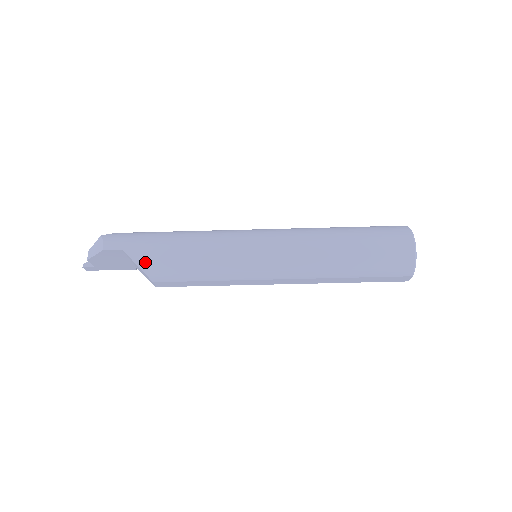
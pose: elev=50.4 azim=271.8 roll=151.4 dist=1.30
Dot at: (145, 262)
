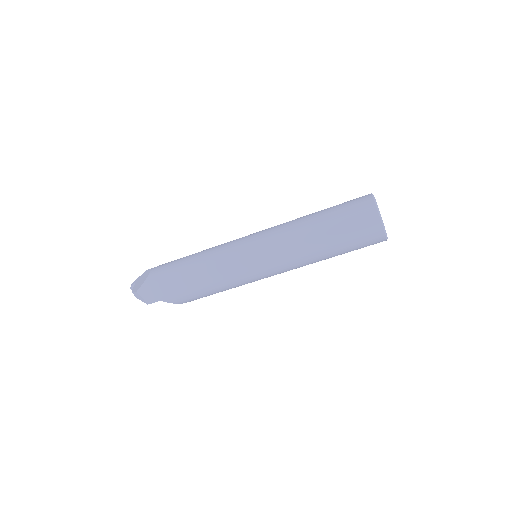
Dot at: (181, 301)
